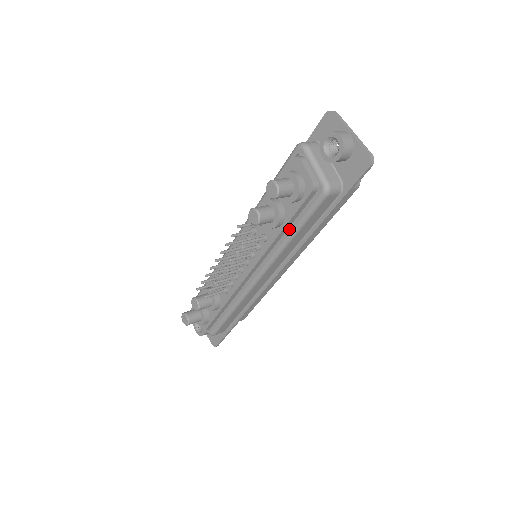
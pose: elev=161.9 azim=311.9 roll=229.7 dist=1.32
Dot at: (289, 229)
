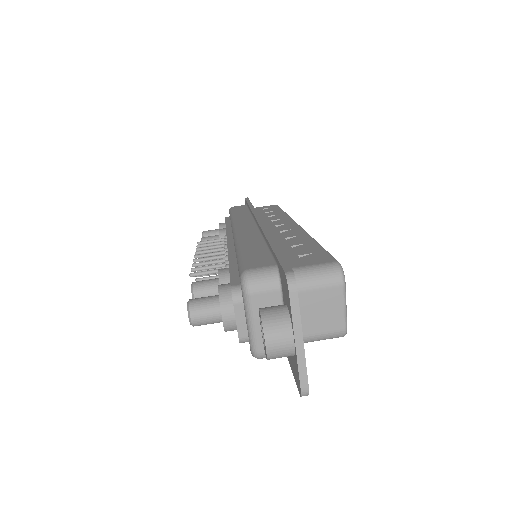
Dot at: occluded
